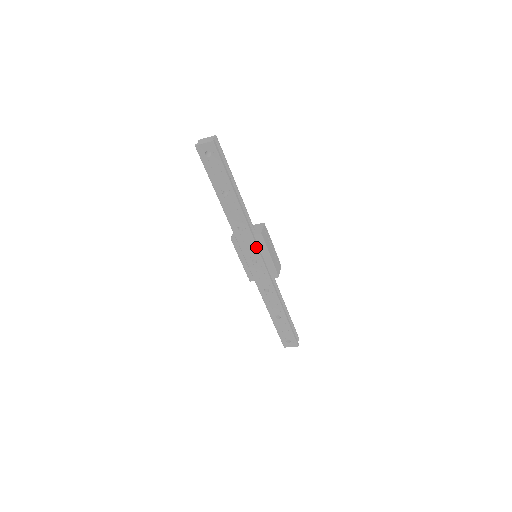
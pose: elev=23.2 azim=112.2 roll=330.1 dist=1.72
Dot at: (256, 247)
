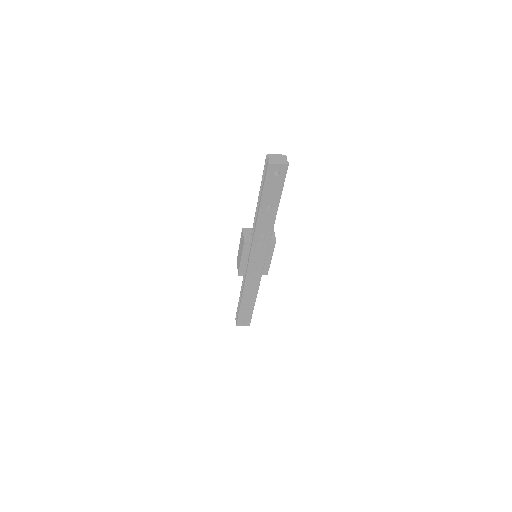
Dot at: (267, 252)
